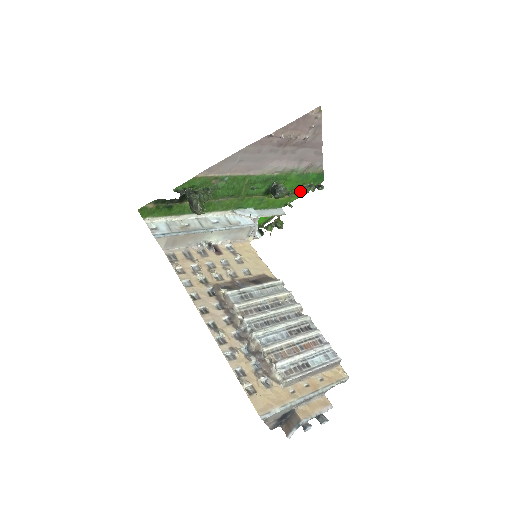
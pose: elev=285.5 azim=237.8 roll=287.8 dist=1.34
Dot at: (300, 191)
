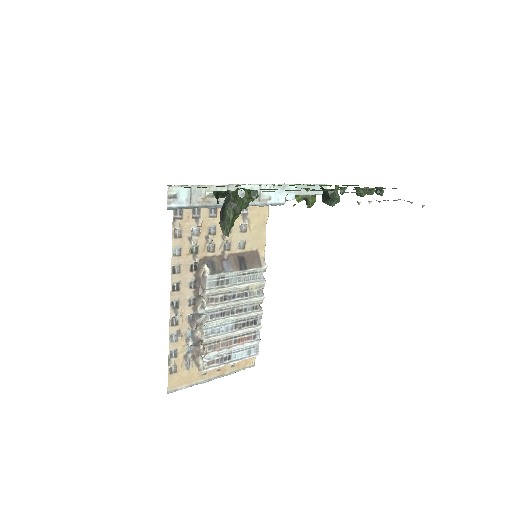
Dot at: occluded
